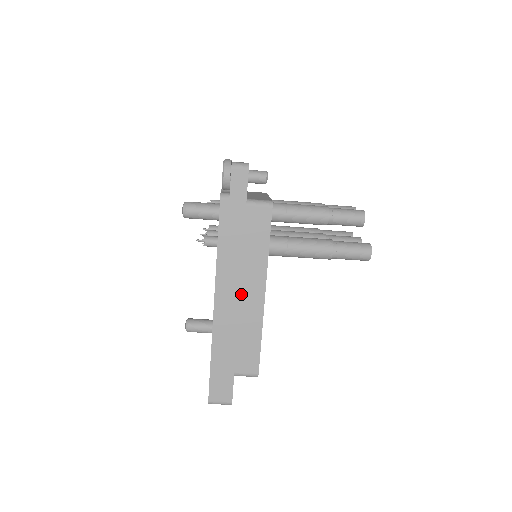
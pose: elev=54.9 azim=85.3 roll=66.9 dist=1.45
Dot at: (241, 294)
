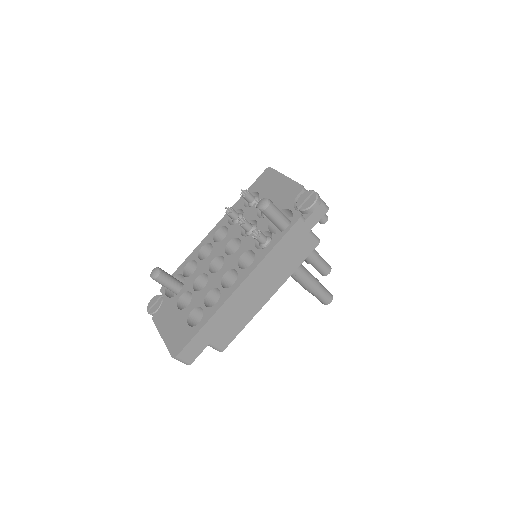
Dot at: (259, 289)
